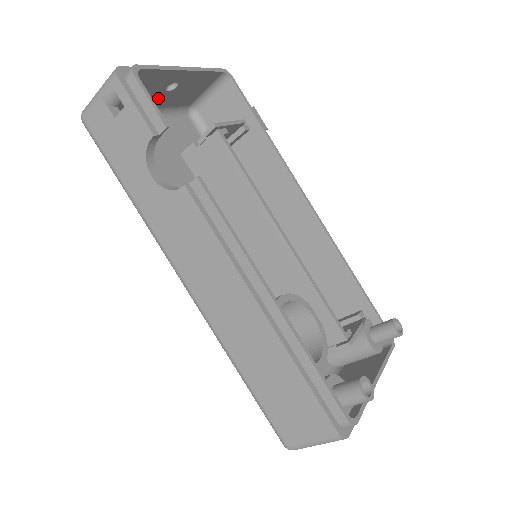
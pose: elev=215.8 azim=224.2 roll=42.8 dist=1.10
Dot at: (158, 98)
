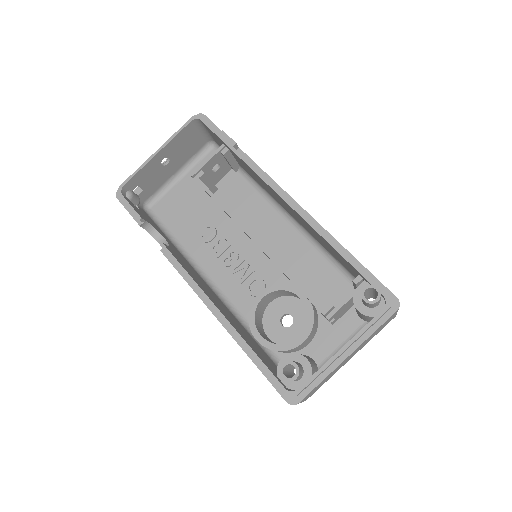
Dot at: (168, 169)
